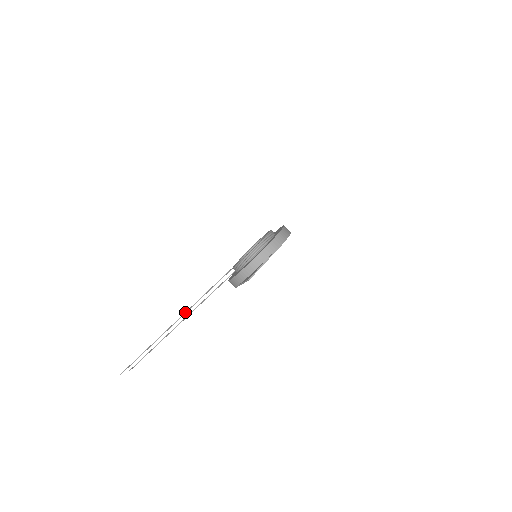
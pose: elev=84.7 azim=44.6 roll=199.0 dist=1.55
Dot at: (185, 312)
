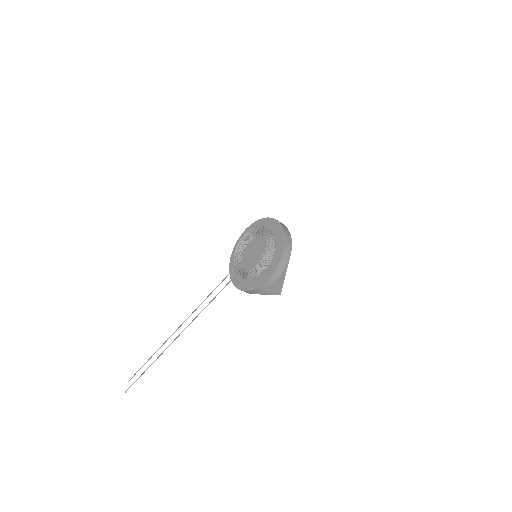
Dot at: (190, 323)
